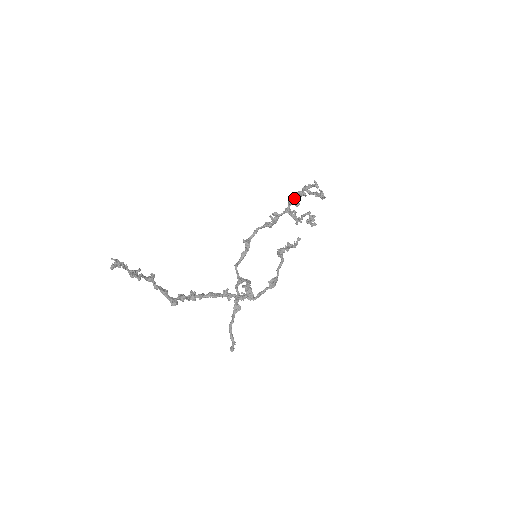
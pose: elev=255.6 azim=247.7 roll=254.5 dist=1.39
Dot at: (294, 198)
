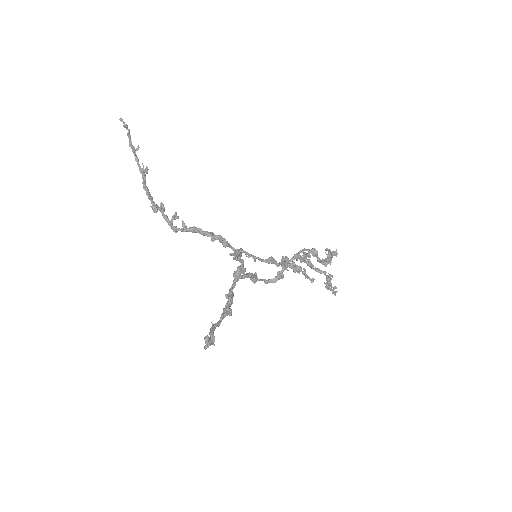
Dot at: (304, 249)
